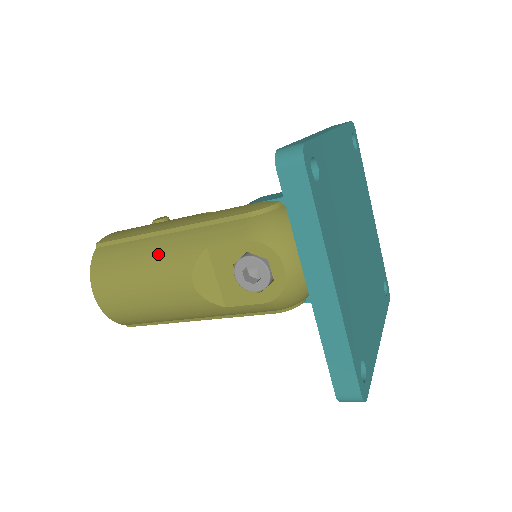
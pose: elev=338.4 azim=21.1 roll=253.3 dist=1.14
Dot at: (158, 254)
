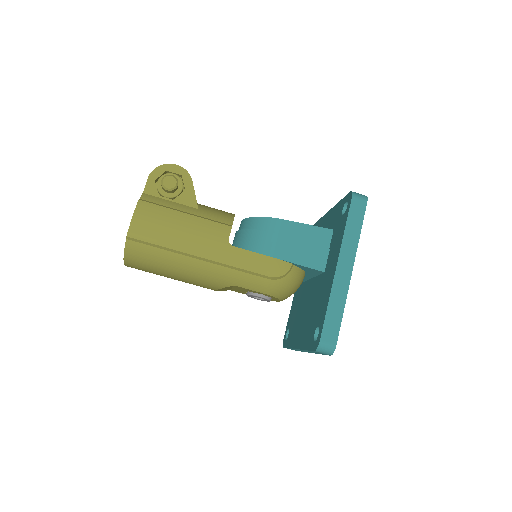
Dot at: (193, 273)
